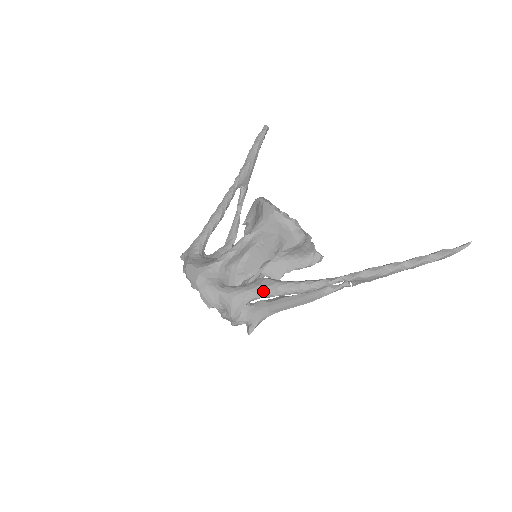
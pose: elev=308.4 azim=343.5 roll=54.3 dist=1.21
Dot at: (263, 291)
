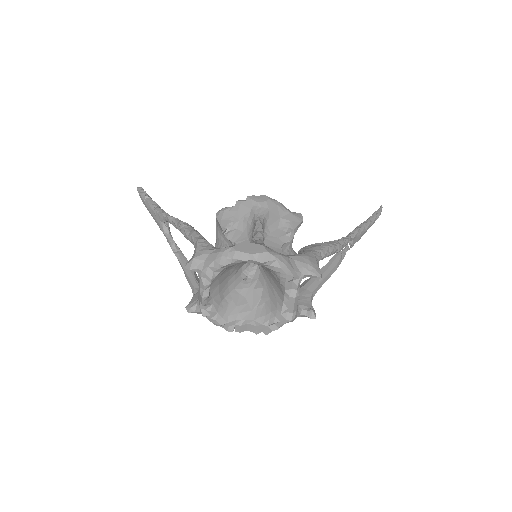
Dot at: (321, 250)
